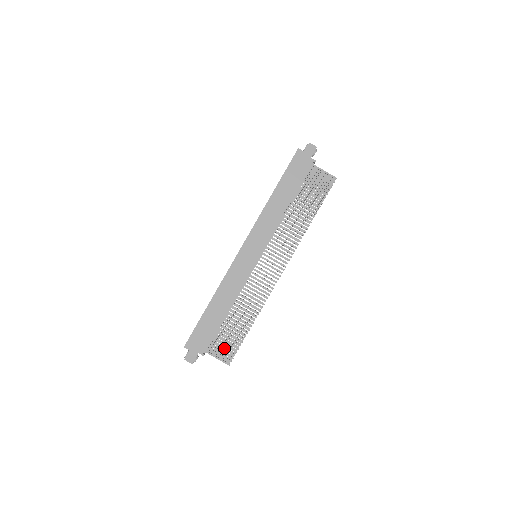
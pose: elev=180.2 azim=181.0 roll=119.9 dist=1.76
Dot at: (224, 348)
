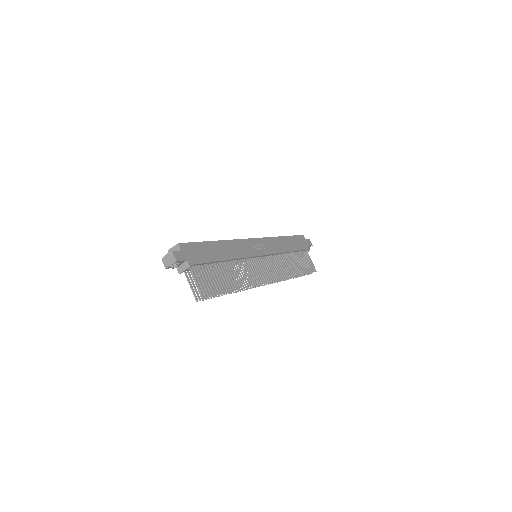
Dot at: occluded
